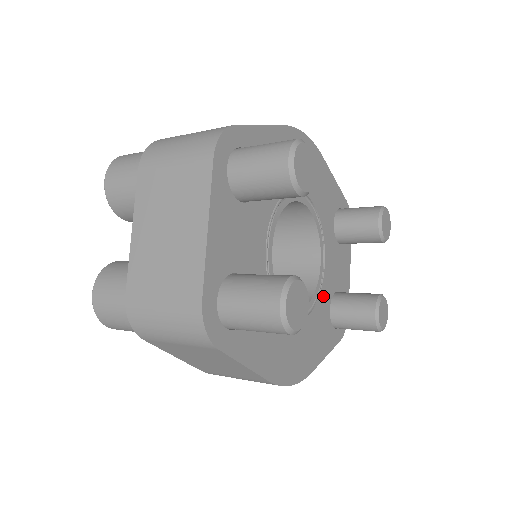
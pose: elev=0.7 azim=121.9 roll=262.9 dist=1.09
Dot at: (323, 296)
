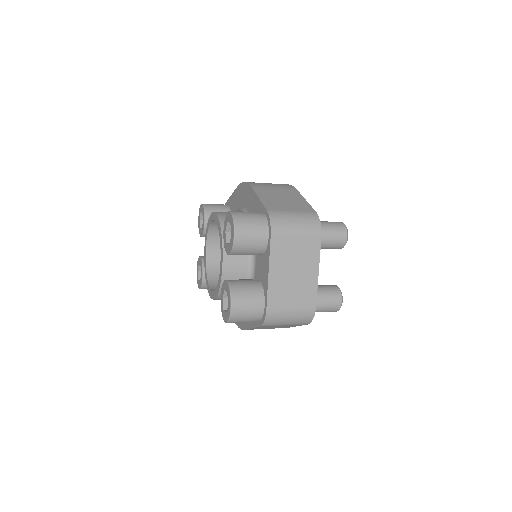
Dot at: occluded
